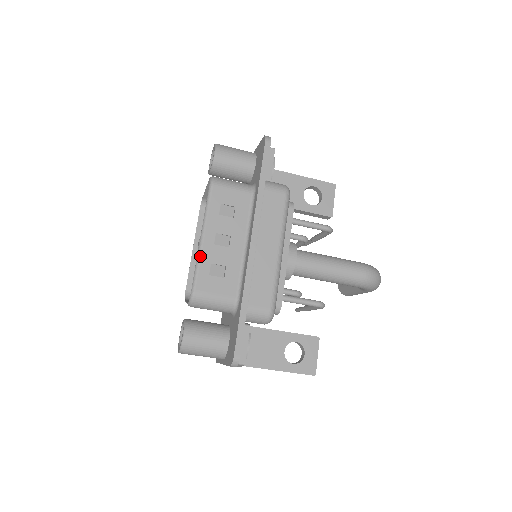
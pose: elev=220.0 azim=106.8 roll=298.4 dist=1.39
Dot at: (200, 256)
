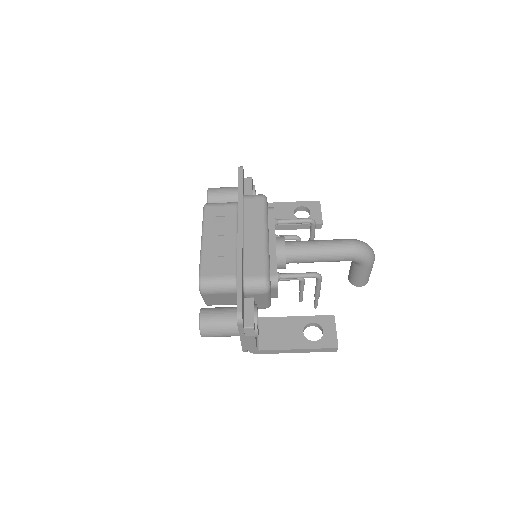
Dot at: (202, 253)
